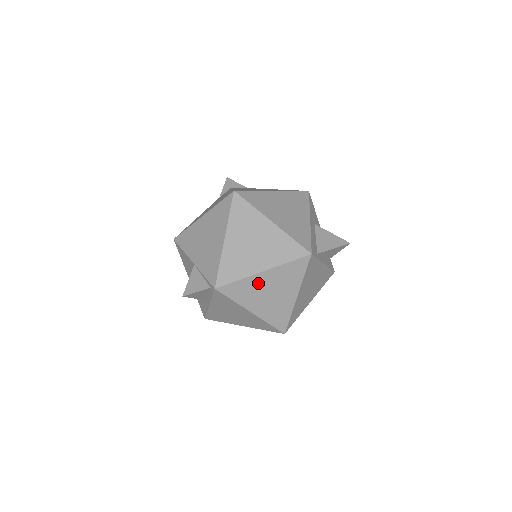
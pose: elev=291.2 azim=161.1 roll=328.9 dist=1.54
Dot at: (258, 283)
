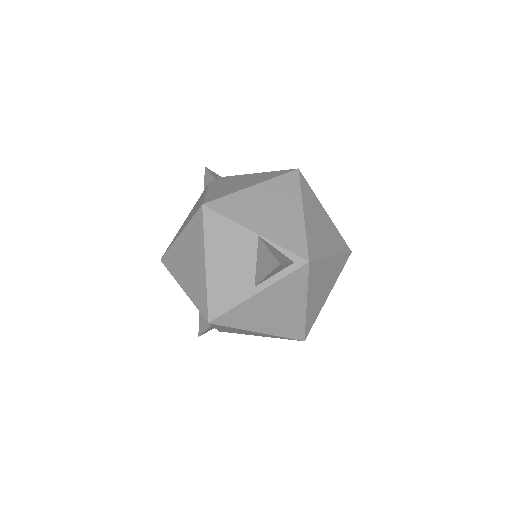
Dot at: (325, 269)
